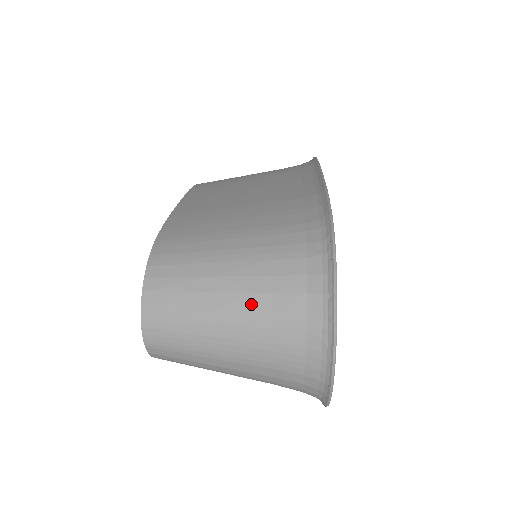
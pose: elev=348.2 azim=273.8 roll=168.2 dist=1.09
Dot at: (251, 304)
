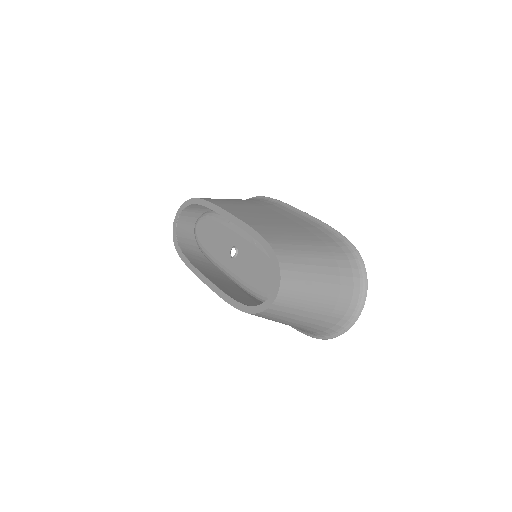
Dot at: (332, 281)
